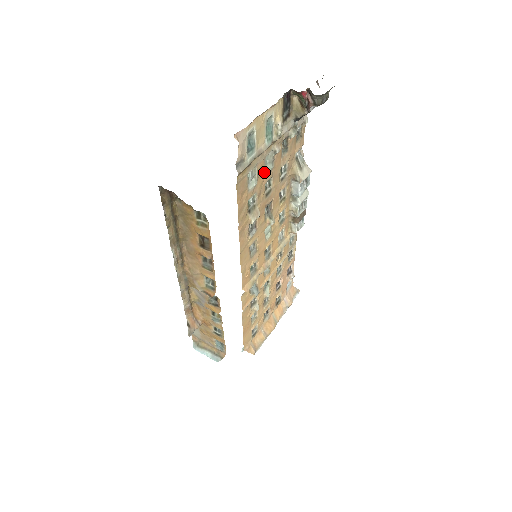
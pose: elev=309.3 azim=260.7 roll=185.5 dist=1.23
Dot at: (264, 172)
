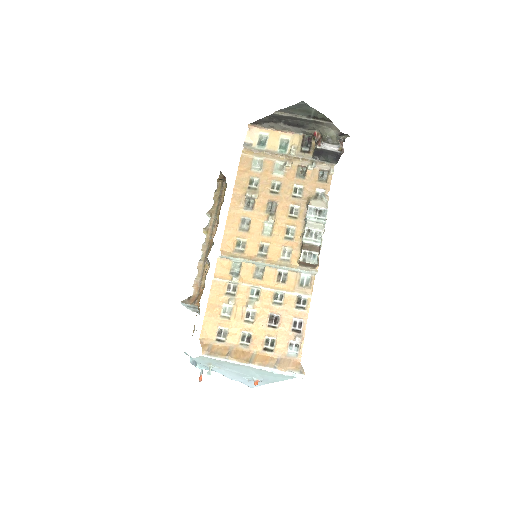
Dot at: (272, 171)
